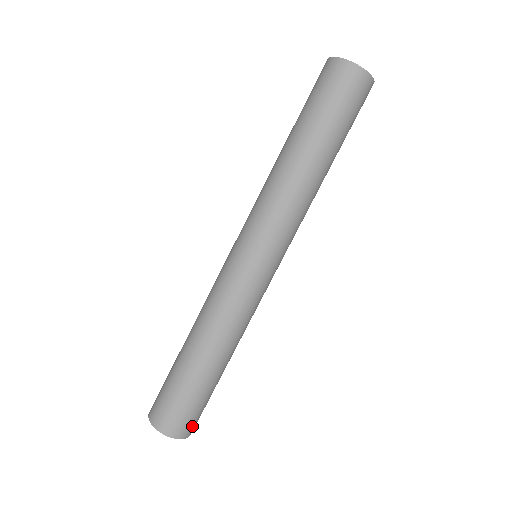
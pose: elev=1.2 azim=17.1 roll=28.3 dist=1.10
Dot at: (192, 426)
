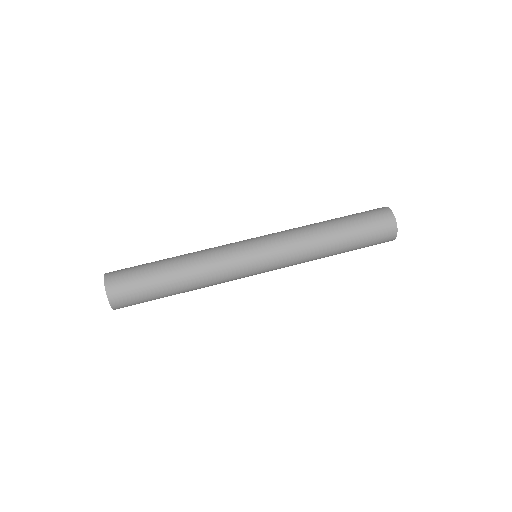
Dot at: occluded
